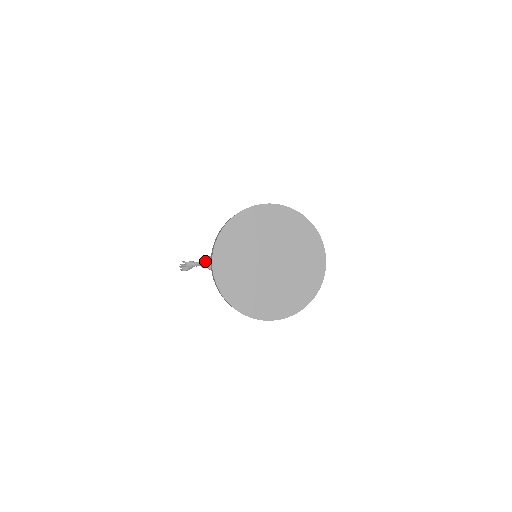
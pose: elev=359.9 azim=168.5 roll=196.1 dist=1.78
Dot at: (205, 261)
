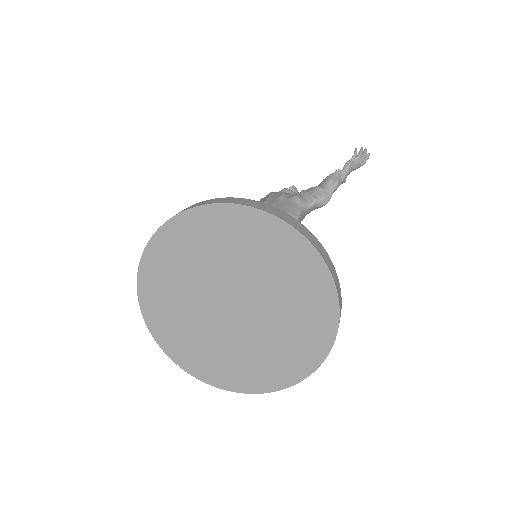
Dot at: occluded
